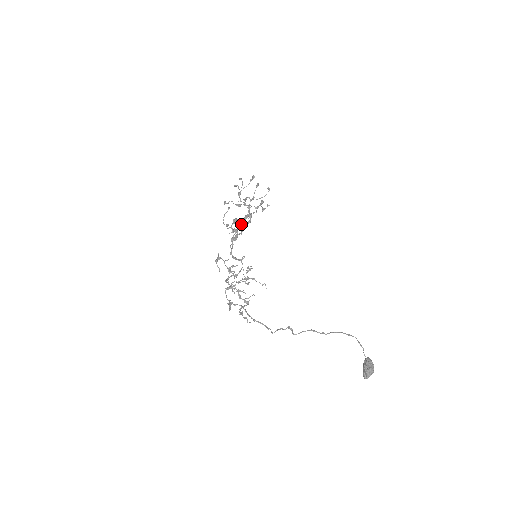
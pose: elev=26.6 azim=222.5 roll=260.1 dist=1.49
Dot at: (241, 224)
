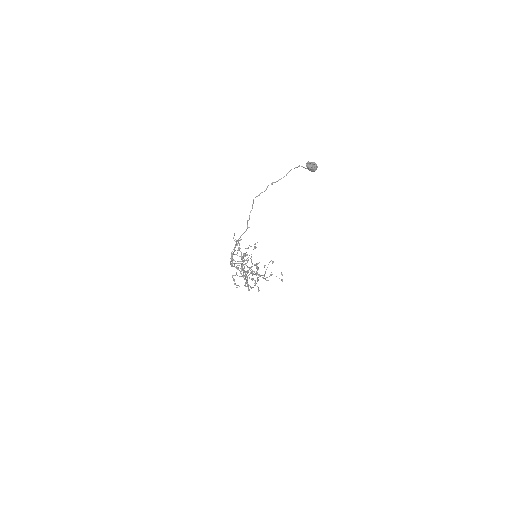
Dot at: occluded
